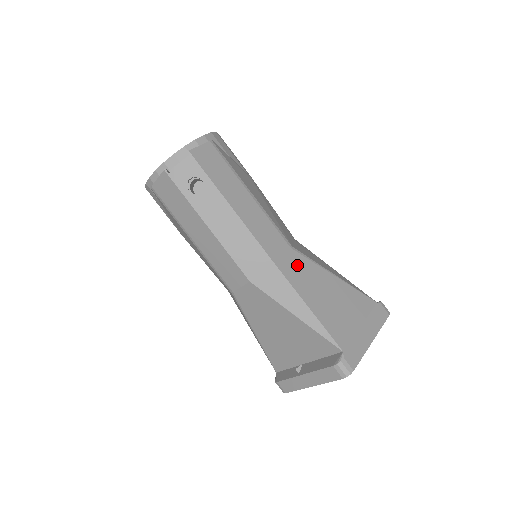
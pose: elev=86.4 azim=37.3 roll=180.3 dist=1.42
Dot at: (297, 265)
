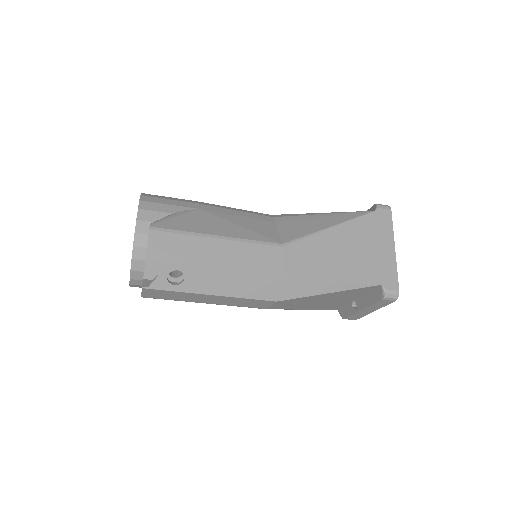
Dot at: (298, 256)
